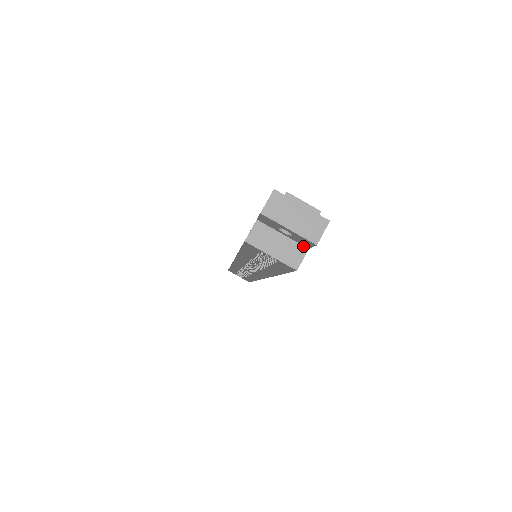
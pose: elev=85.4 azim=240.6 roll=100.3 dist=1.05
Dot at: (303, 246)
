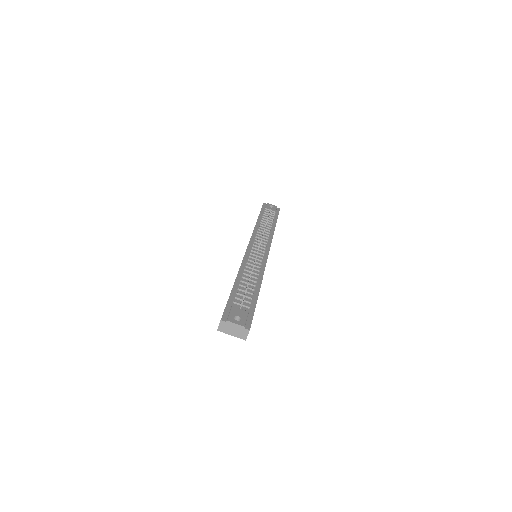
Dot at: occluded
